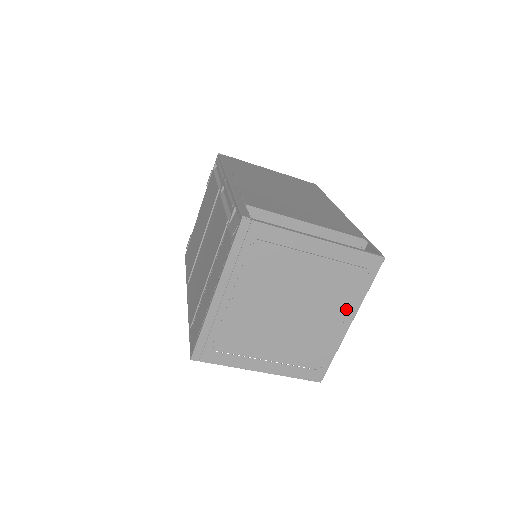
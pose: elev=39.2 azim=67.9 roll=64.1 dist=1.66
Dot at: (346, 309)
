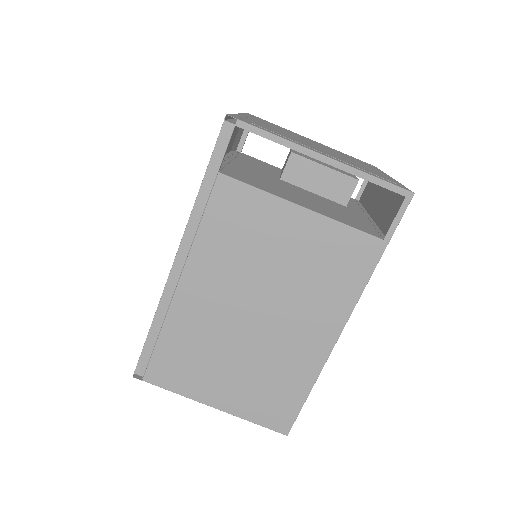
Dot at: (375, 169)
